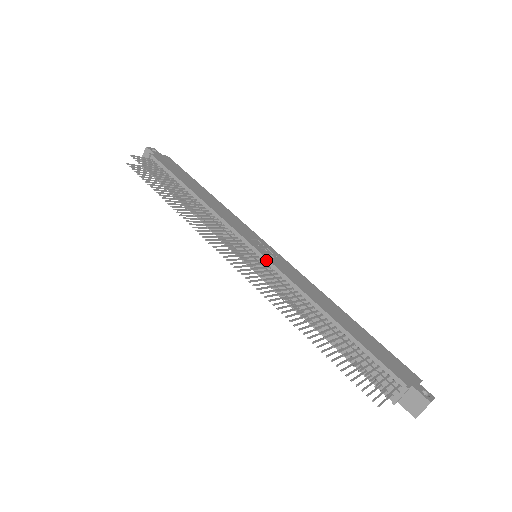
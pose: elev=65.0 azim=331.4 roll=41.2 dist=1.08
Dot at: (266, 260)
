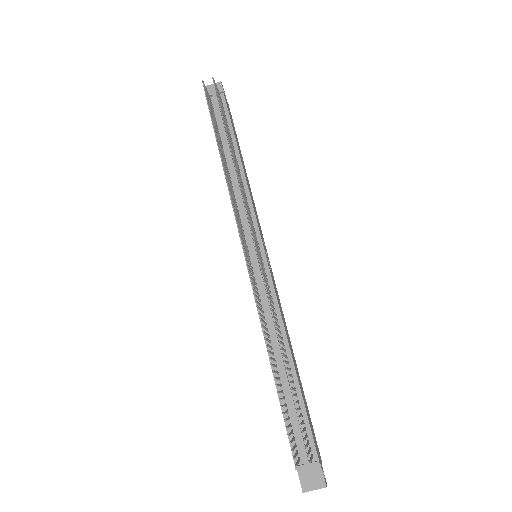
Dot at: (267, 267)
